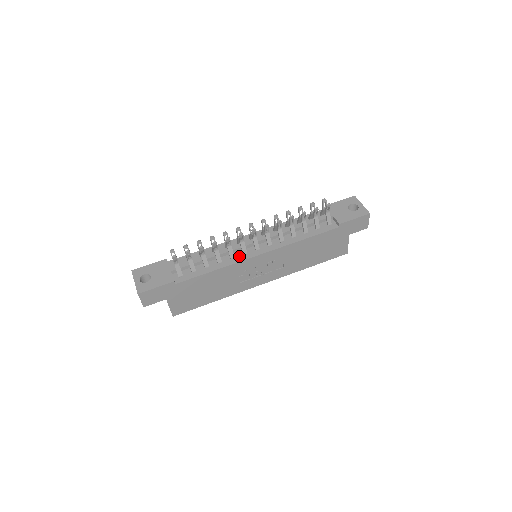
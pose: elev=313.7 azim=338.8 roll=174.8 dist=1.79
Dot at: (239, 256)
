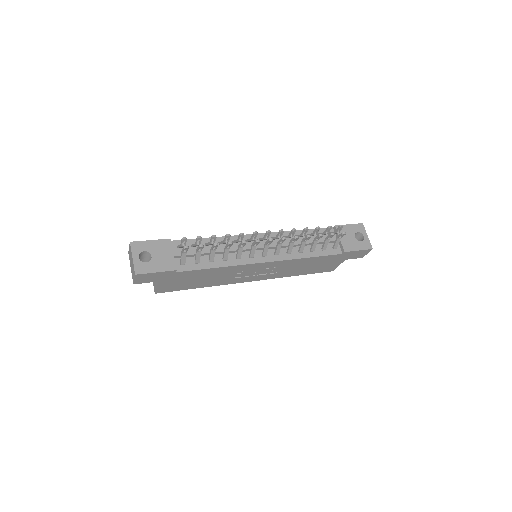
Dot at: (245, 258)
